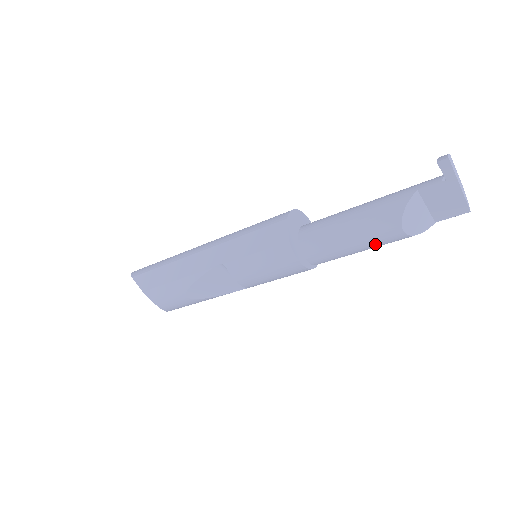
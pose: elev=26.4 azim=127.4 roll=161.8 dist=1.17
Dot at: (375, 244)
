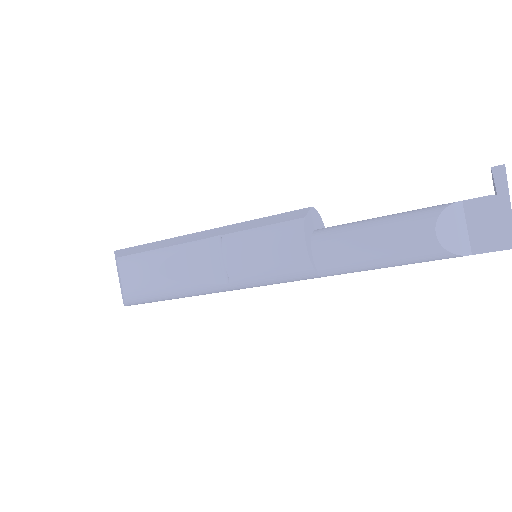
Dot at: (397, 248)
